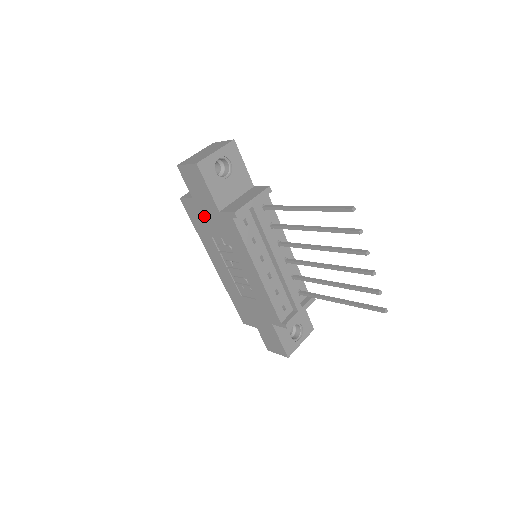
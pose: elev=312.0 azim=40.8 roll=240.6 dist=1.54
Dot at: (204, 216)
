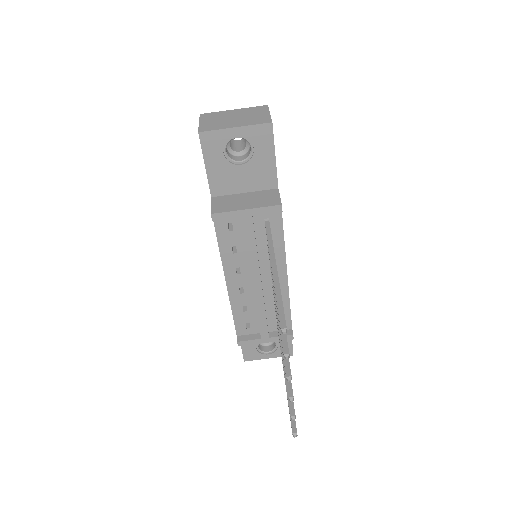
Dot at: occluded
